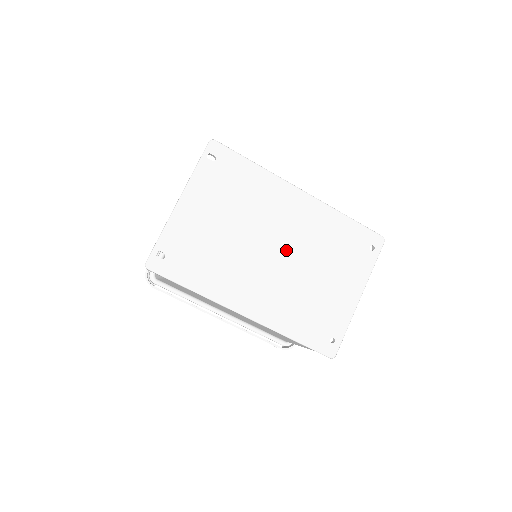
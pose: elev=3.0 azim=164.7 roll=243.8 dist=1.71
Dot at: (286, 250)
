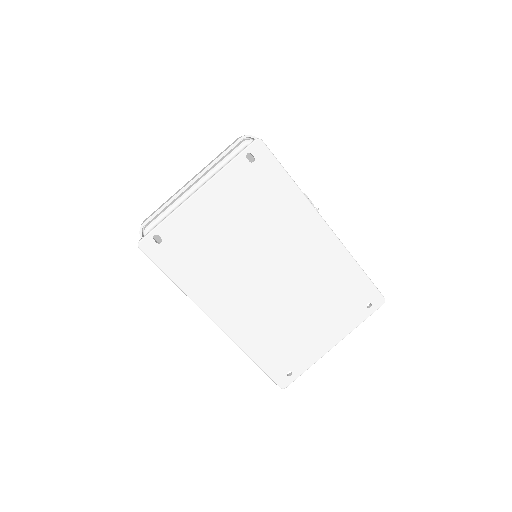
Dot at: (284, 278)
